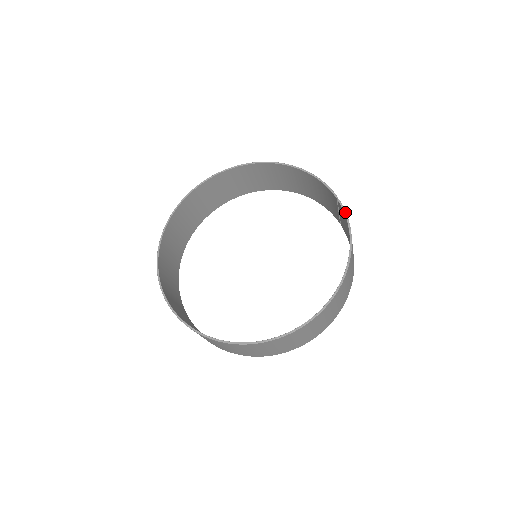
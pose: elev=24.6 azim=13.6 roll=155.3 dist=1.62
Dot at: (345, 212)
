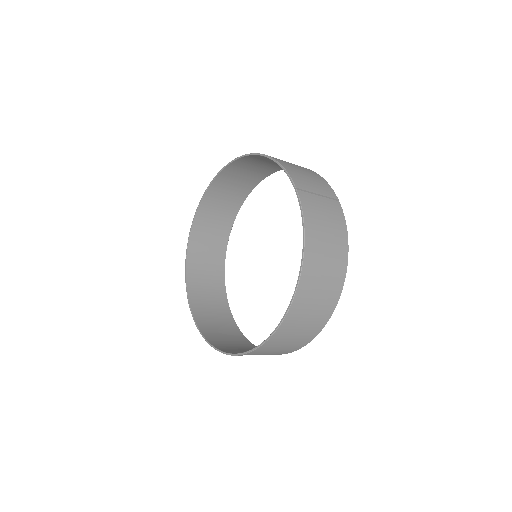
Dot at: (300, 206)
